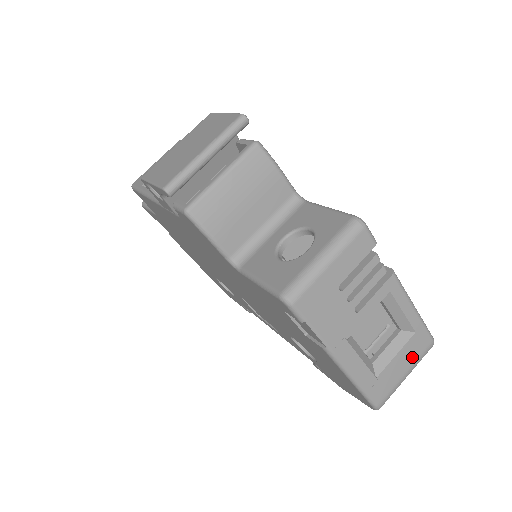
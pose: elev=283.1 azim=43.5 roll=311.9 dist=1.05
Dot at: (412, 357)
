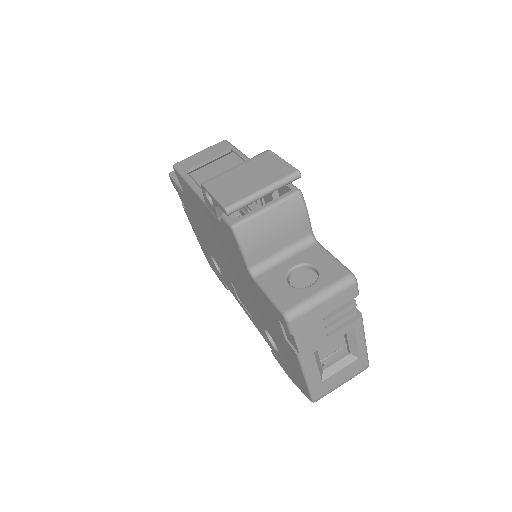
Dot at: (350, 373)
